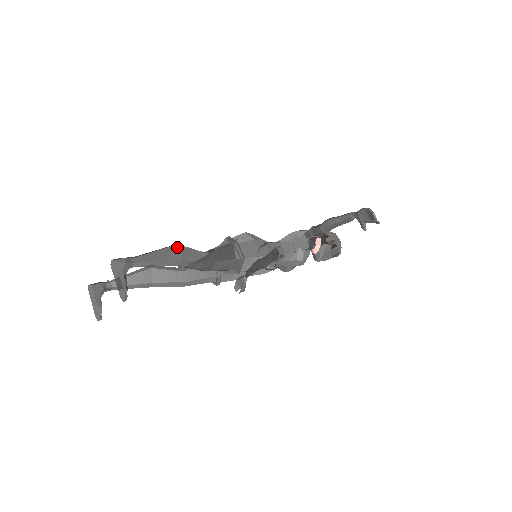
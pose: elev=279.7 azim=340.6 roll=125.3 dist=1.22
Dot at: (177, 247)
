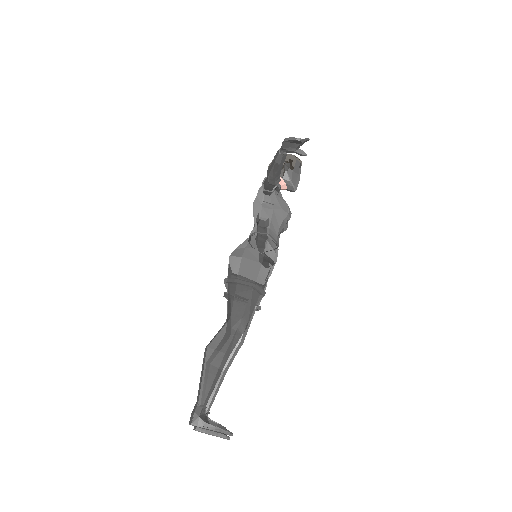
Dot at: (210, 350)
